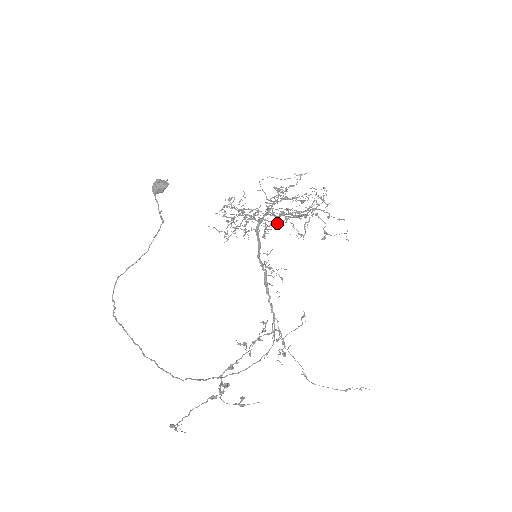
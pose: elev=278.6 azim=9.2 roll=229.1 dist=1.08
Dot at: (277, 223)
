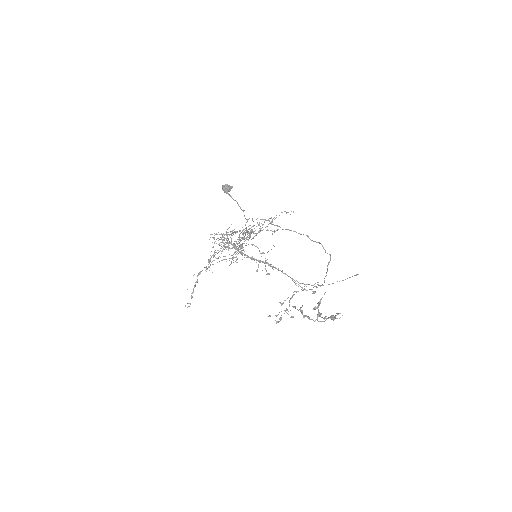
Dot at: occluded
